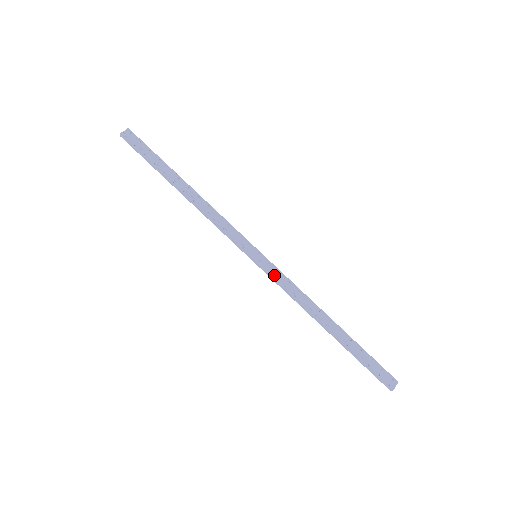
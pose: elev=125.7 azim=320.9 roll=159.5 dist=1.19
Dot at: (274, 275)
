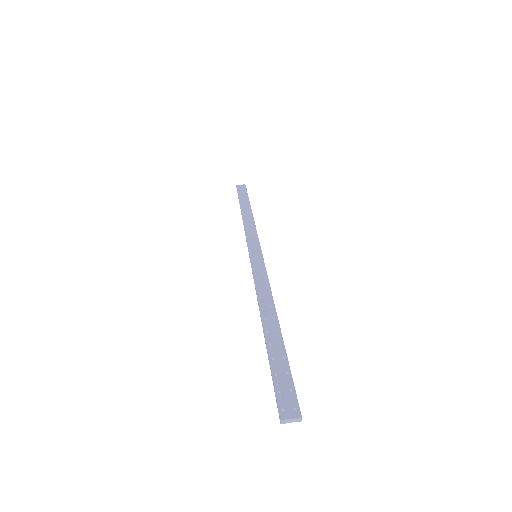
Dot at: (256, 269)
